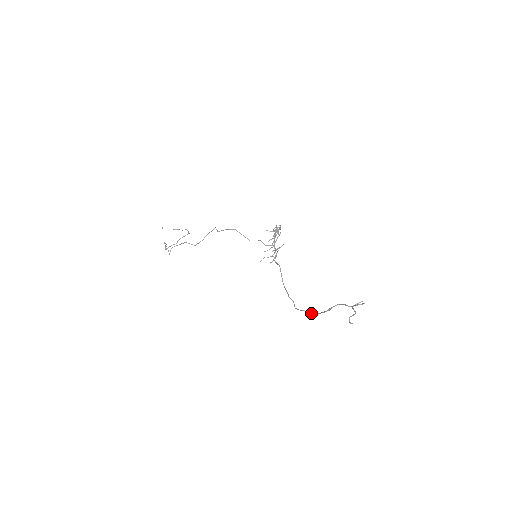
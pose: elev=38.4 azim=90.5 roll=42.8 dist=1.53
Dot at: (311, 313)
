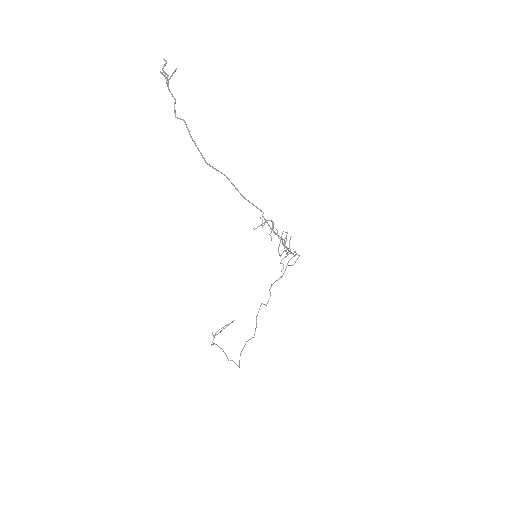
Dot at: (207, 164)
